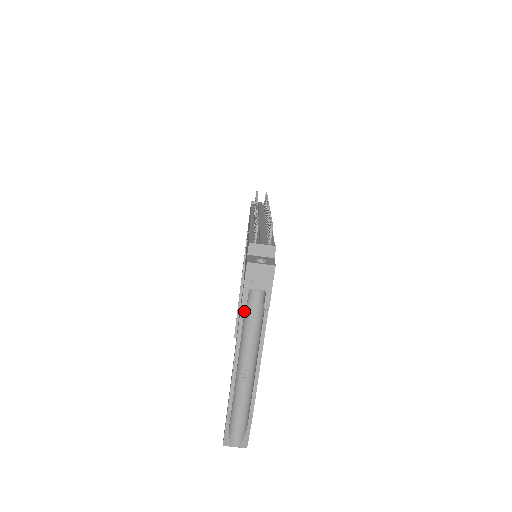
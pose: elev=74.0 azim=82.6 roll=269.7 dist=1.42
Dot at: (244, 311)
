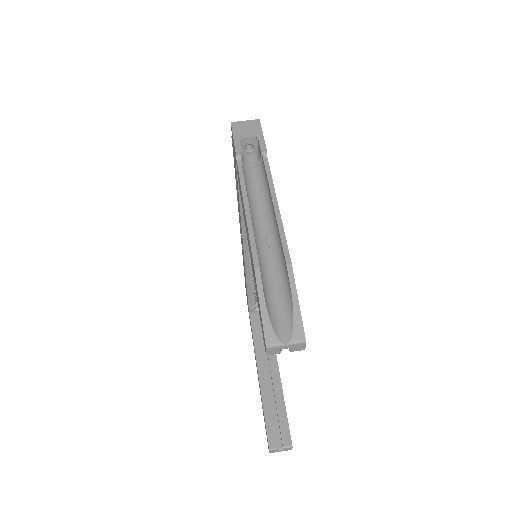
Dot at: occluded
